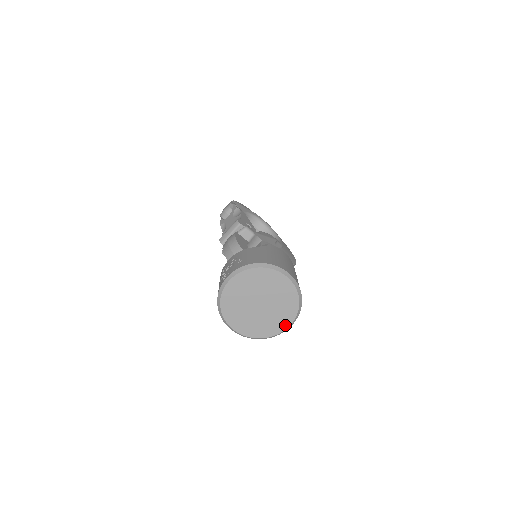
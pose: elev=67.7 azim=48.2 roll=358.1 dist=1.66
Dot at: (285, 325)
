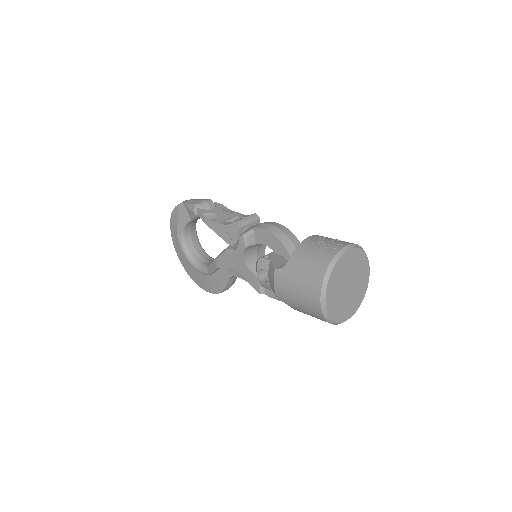
Dot at: (349, 315)
